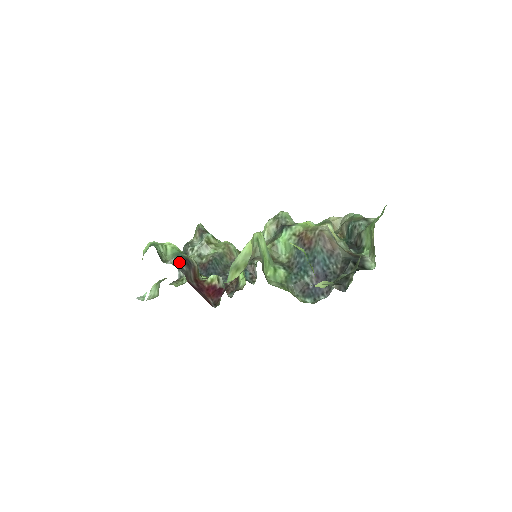
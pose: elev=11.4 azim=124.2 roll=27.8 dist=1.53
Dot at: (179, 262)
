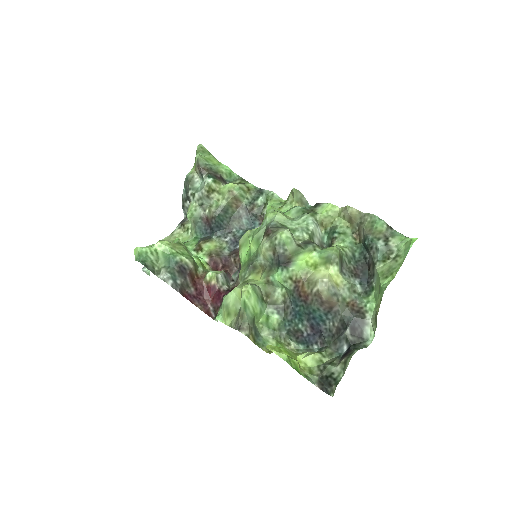
Dot at: (172, 277)
